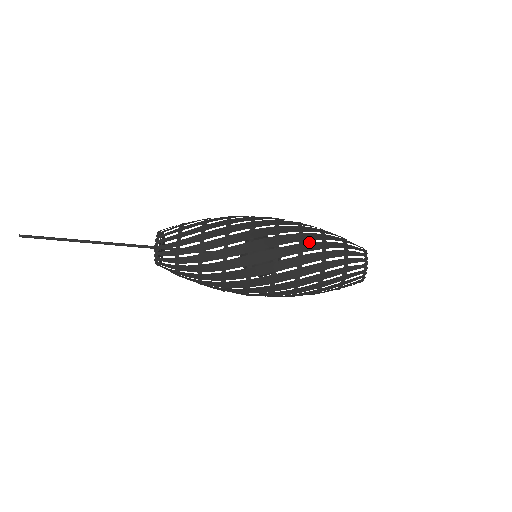
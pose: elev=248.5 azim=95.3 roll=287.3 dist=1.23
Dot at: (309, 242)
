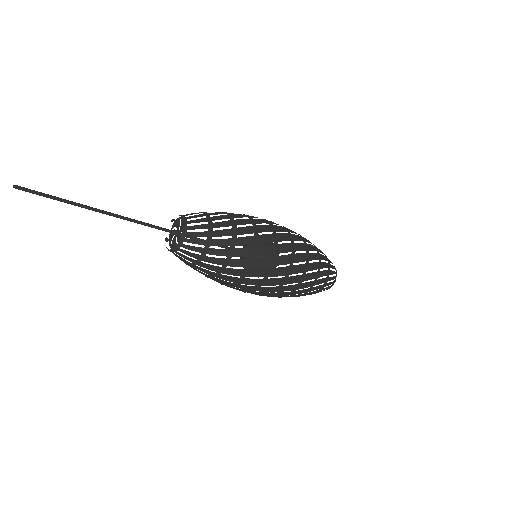
Dot at: (305, 282)
